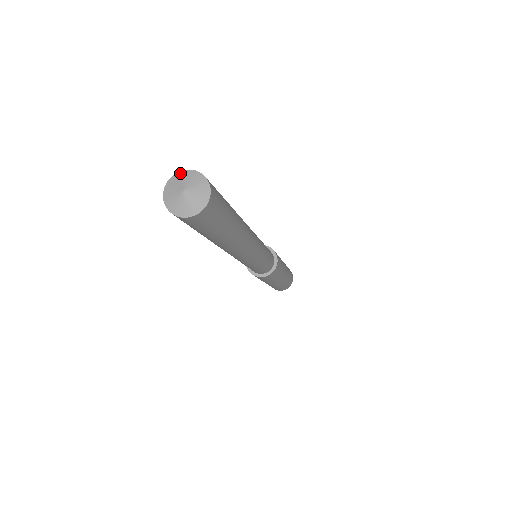
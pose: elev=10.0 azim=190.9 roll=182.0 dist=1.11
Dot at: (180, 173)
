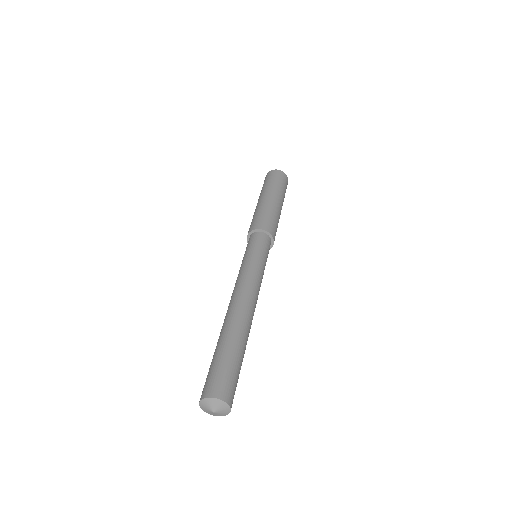
Dot at: (201, 403)
